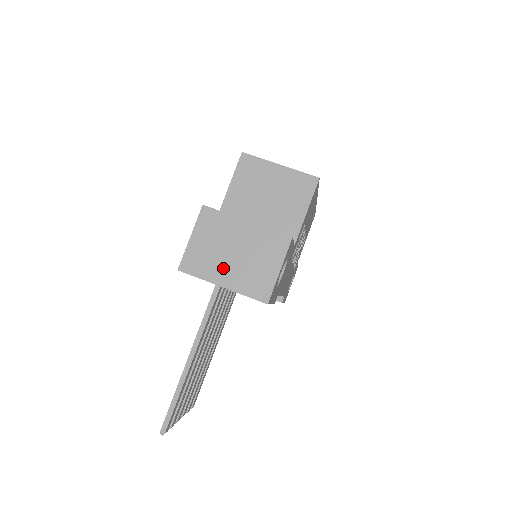
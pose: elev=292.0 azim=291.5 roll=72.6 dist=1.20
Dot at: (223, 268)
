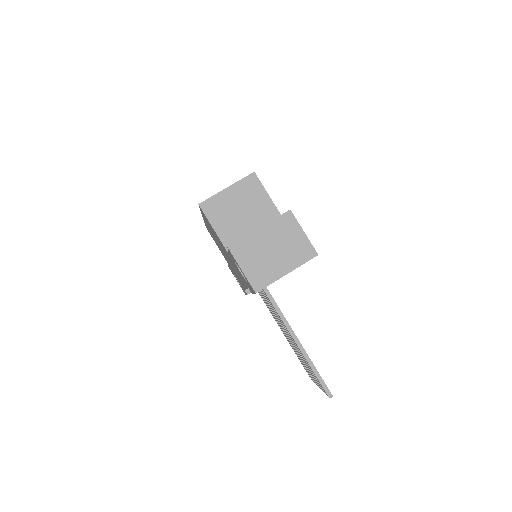
Dot at: (276, 265)
